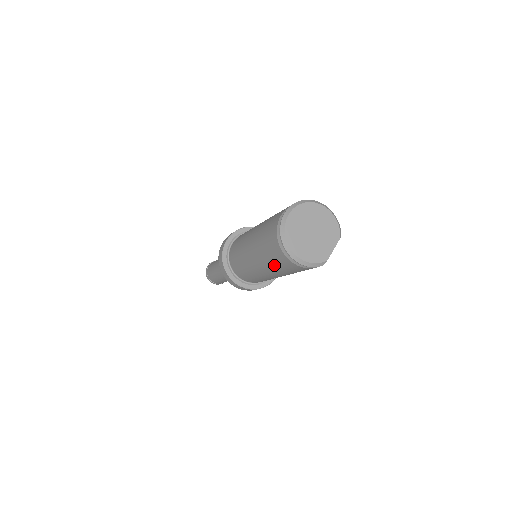
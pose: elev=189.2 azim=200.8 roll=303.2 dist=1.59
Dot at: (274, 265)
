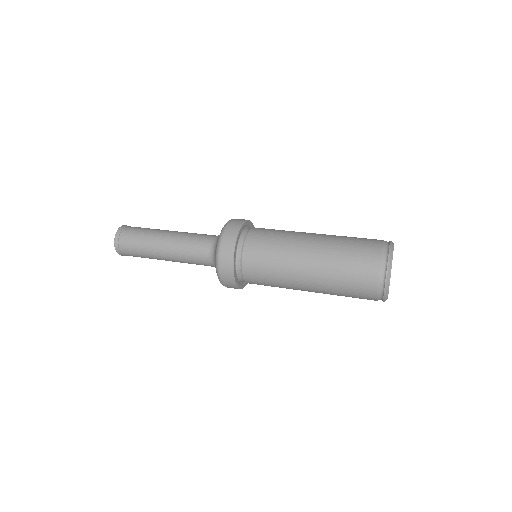
Dot at: occluded
